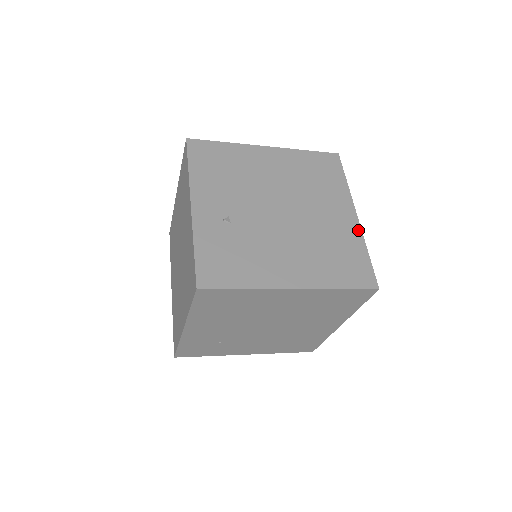
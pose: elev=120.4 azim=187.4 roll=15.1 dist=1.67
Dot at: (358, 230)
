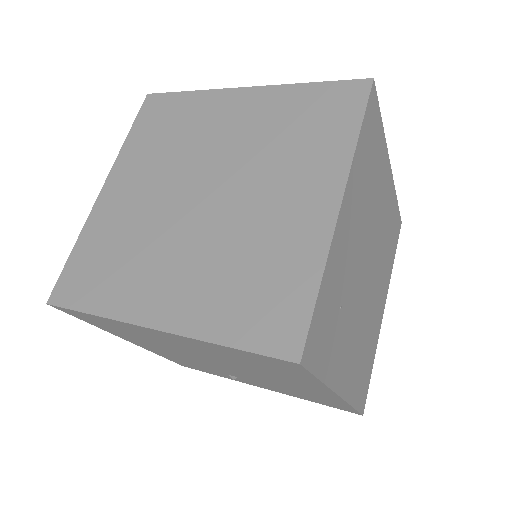
Dot at: occluded
